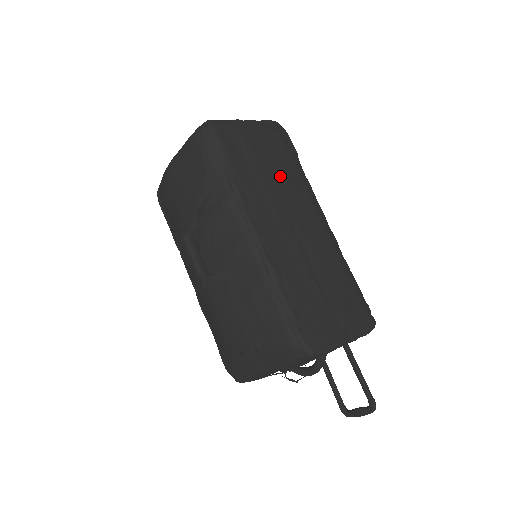
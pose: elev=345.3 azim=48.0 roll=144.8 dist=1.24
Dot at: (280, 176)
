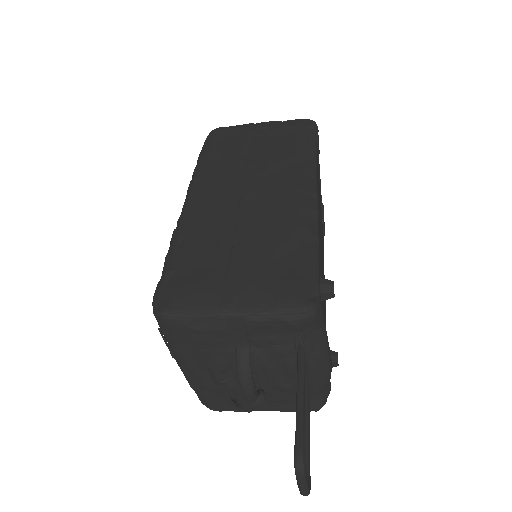
Dot at: (264, 156)
